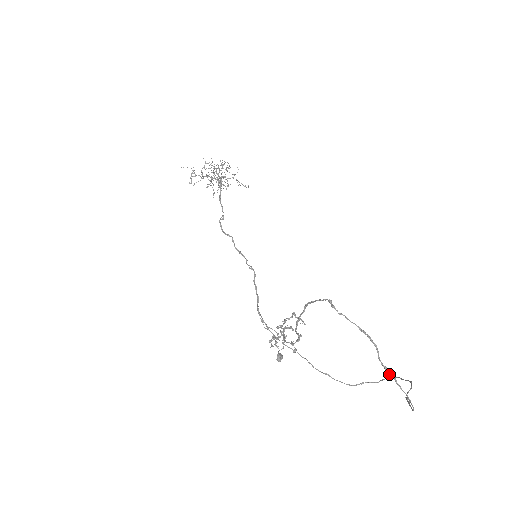
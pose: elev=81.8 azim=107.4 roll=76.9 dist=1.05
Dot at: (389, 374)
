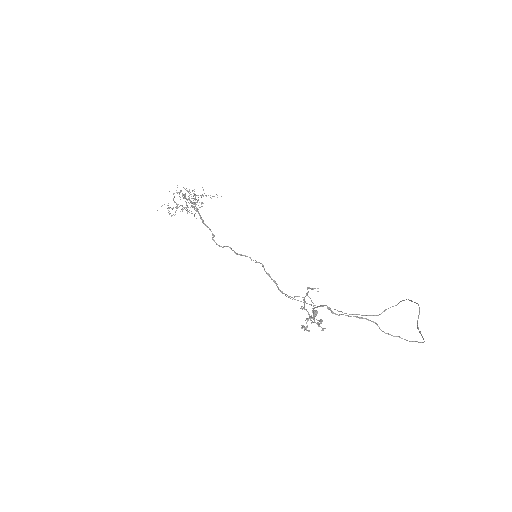
Dot at: occluded
